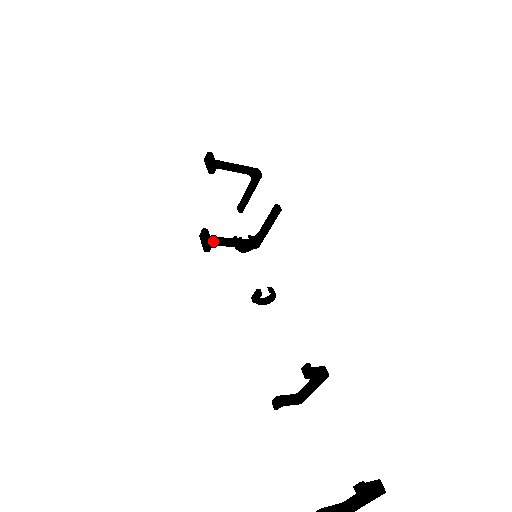
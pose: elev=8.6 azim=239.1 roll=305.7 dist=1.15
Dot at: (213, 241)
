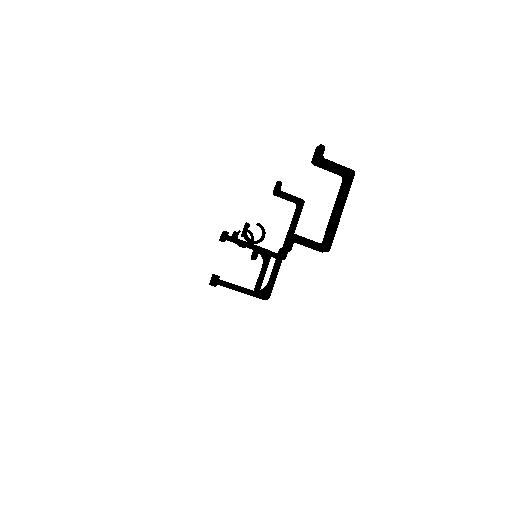
Dot at: (221, 280)
